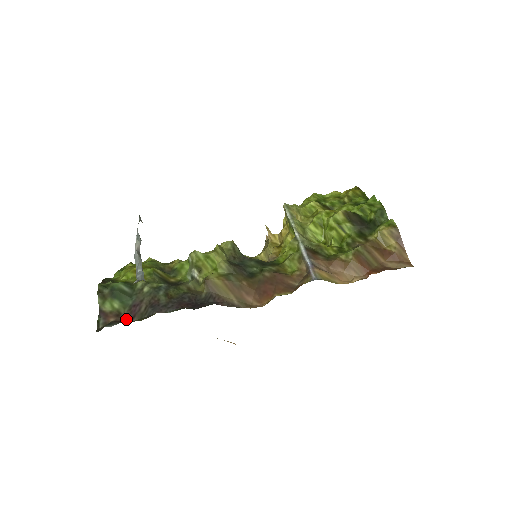
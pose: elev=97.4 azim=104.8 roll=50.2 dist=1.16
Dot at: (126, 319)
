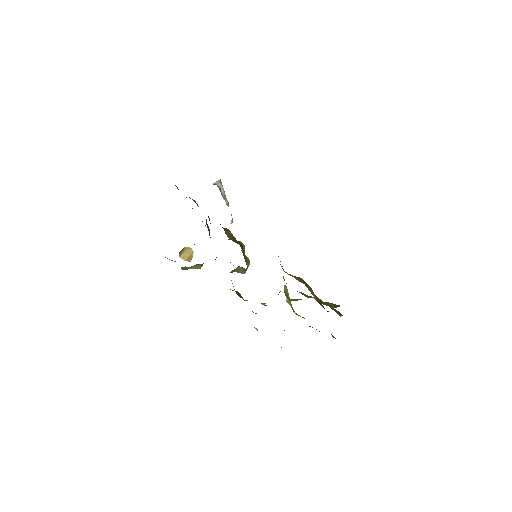
Dot at: occluded
